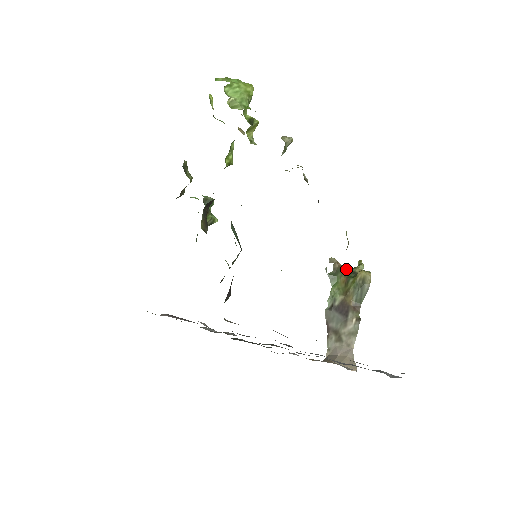
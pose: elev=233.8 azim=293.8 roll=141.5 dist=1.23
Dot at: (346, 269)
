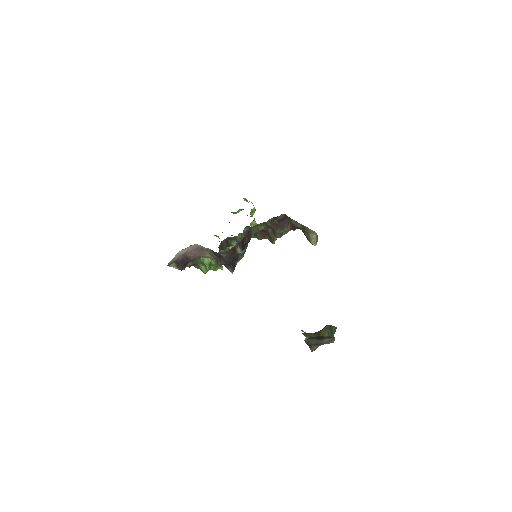
Dot at: occluded
